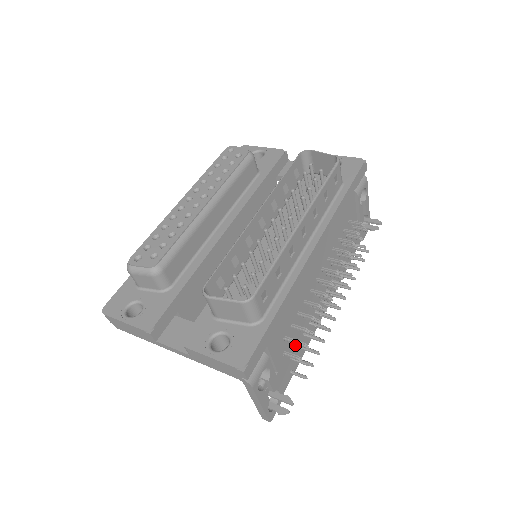
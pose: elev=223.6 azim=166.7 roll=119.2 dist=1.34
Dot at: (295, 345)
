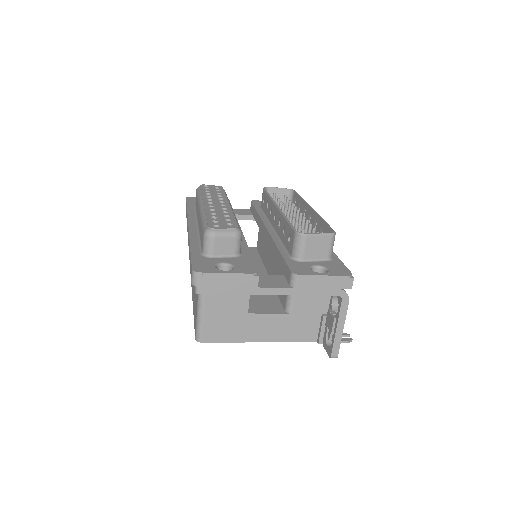
Dot at: occluded
